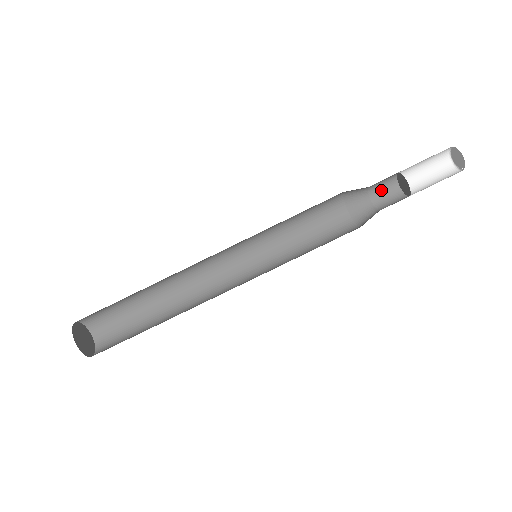
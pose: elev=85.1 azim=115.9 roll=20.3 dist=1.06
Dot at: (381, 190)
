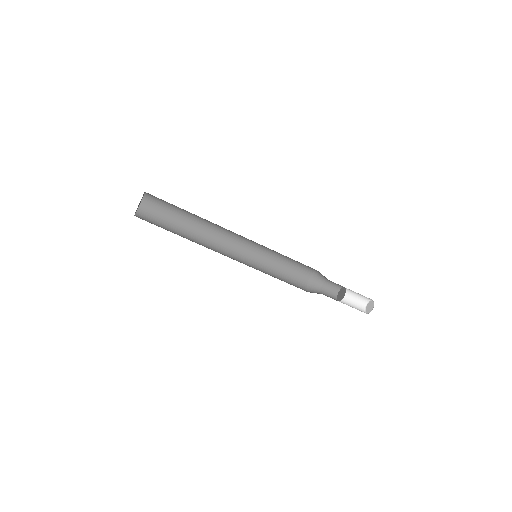
Dot at: (332, 284)
